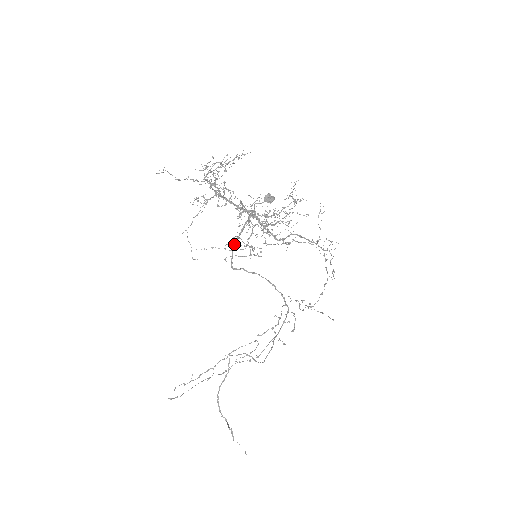
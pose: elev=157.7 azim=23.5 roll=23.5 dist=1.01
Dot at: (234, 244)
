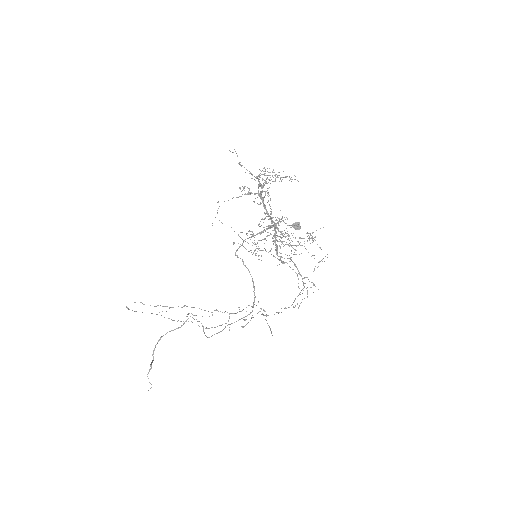
Dot at: occluded
